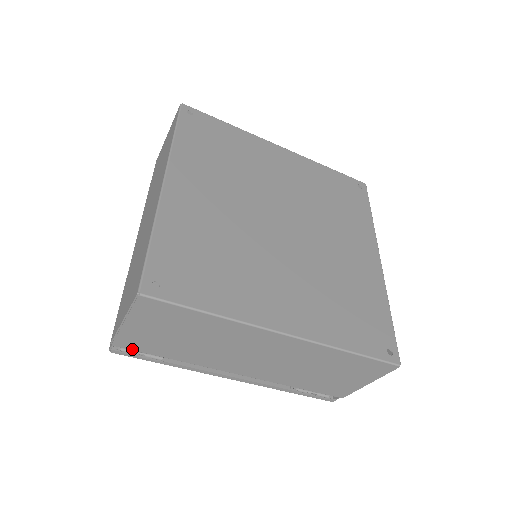
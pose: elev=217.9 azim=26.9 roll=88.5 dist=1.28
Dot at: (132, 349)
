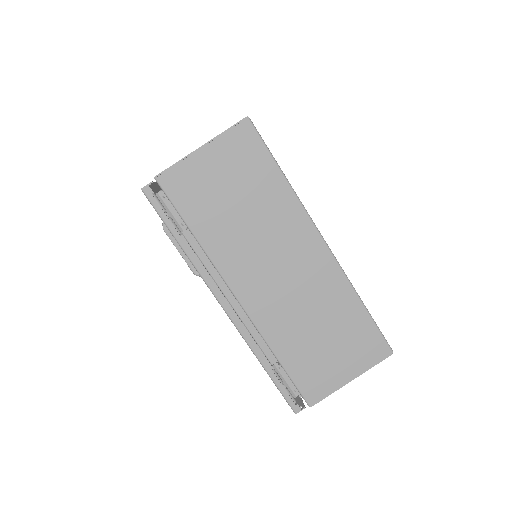
Dot at: (170, 195)
